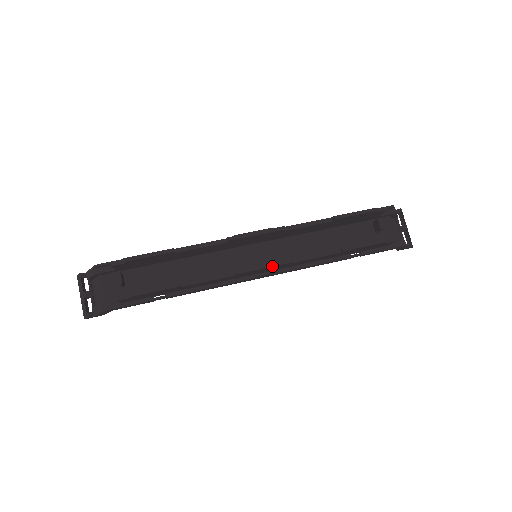
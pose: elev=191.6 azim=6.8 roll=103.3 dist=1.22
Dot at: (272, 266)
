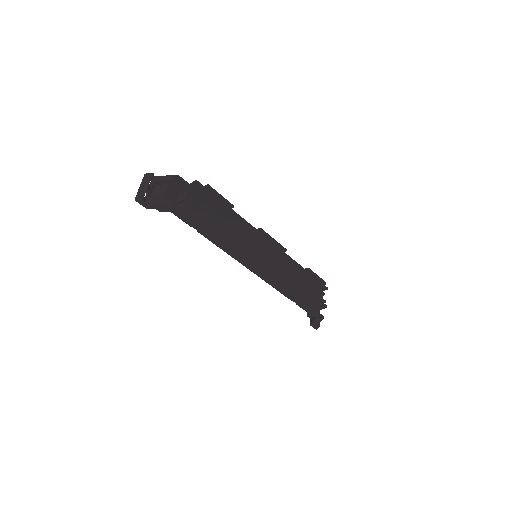
Dot at: (275, 262)
